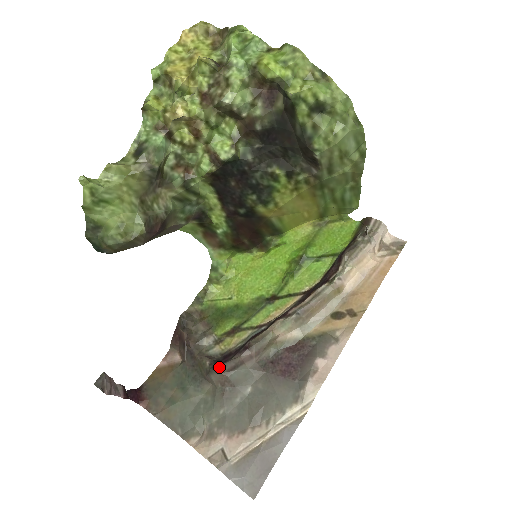
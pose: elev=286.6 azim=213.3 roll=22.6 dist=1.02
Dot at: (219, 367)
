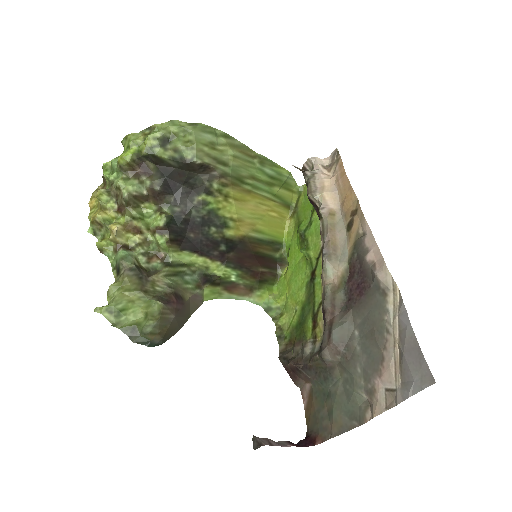
Dot at: (322, 345)
